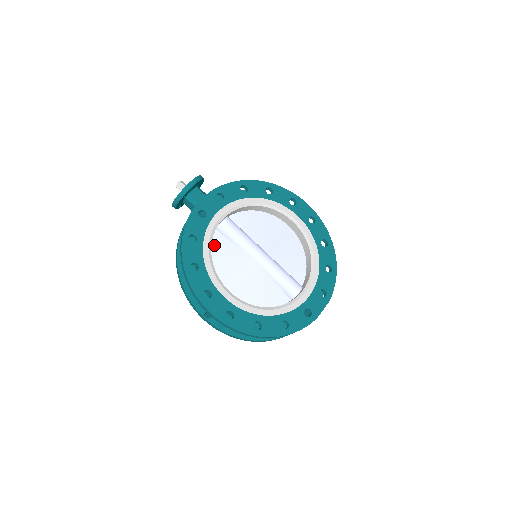
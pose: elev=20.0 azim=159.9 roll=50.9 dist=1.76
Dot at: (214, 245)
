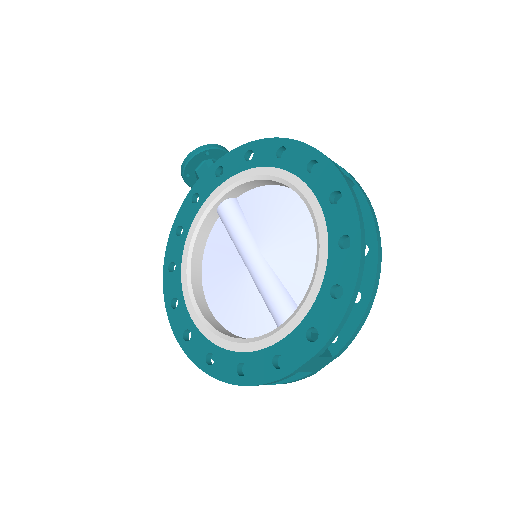
Dot at: (212, 238)
